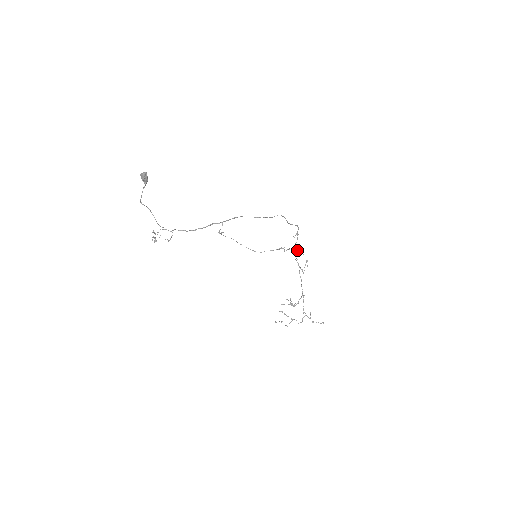
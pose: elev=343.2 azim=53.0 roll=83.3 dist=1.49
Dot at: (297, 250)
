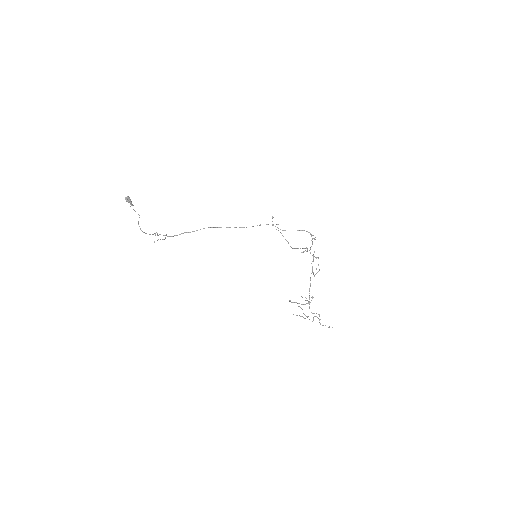
Dot at: occluded
